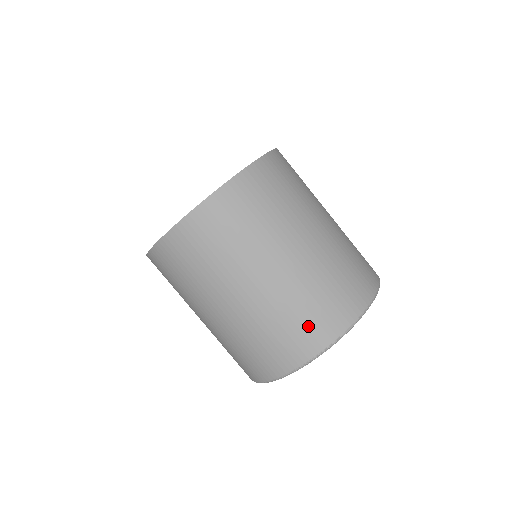
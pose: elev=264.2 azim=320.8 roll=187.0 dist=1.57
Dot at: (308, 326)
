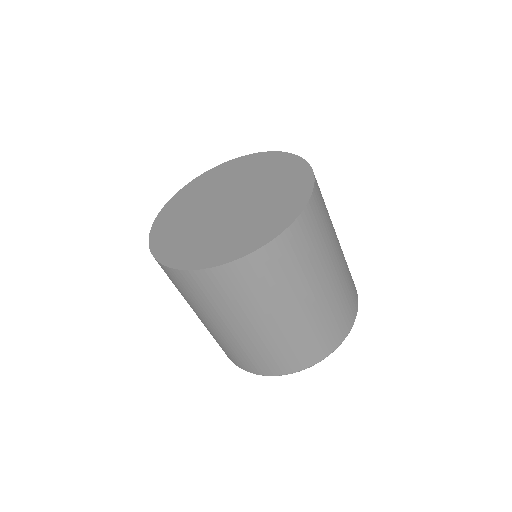
Dot at: (336, 327)
